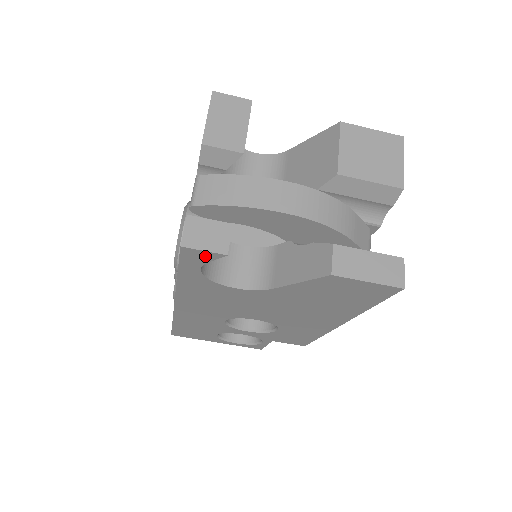
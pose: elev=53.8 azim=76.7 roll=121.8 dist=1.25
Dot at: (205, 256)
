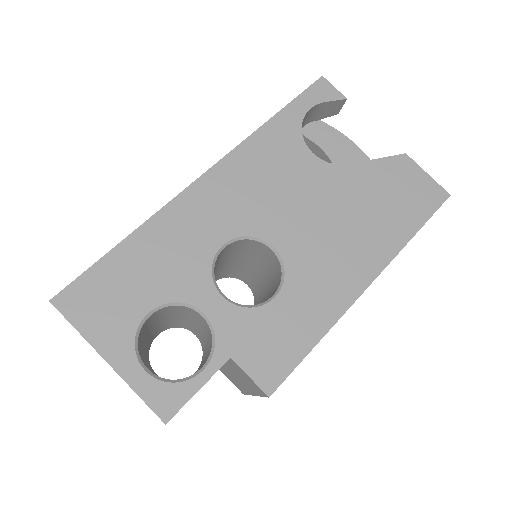
Dot at: (329, 94)
